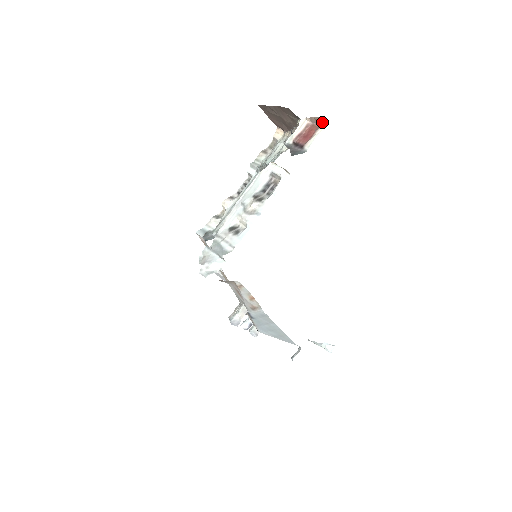
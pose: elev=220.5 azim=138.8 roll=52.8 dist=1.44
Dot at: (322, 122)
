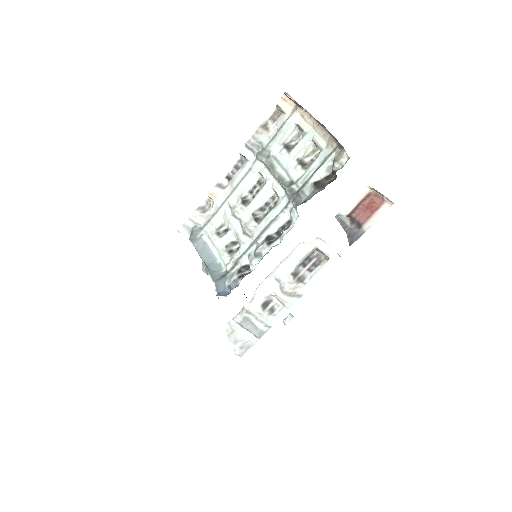
Dot at: (392, 202)
